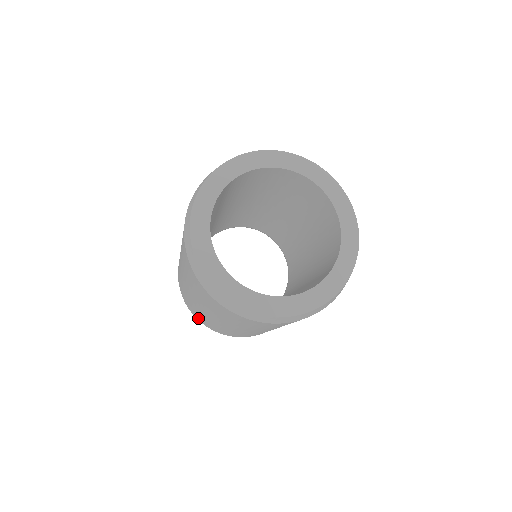
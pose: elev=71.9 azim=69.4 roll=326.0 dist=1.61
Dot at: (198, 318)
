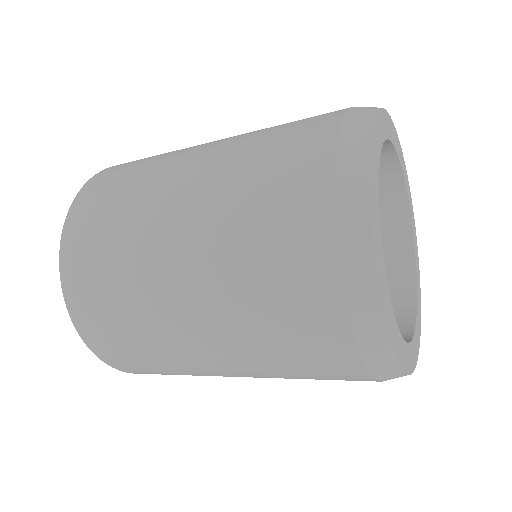
Dot at: (86, 320)
